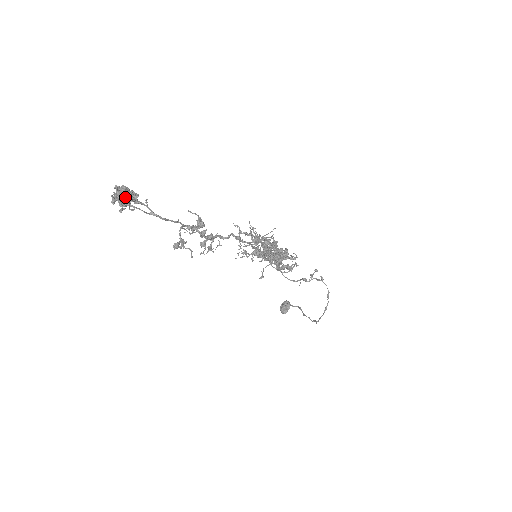
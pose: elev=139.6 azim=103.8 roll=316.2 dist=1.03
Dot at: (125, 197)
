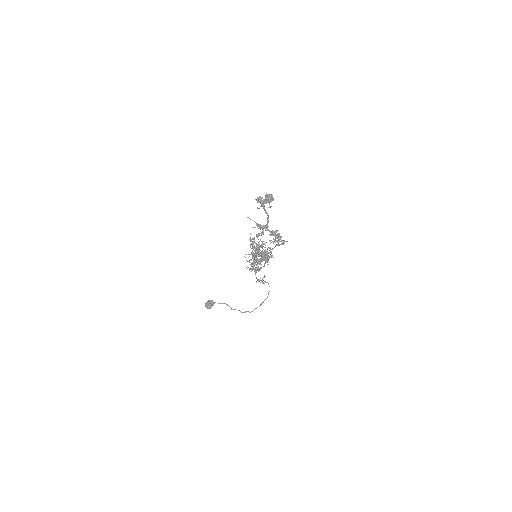
Dot at: (271, 201)
